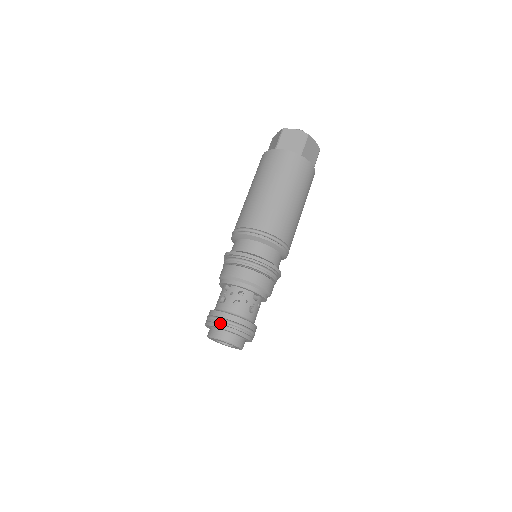
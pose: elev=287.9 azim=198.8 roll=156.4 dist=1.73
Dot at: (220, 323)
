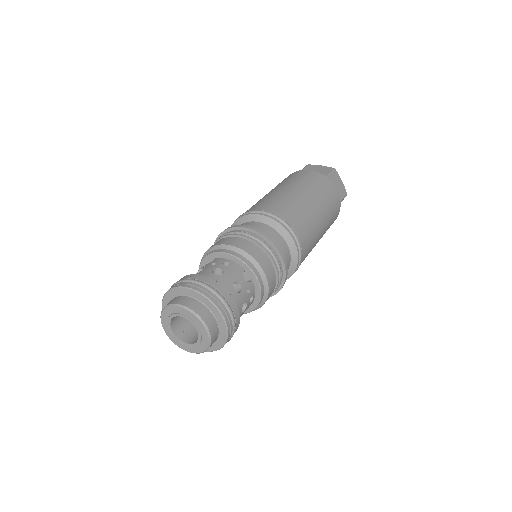
Dot at: (186, 283)
